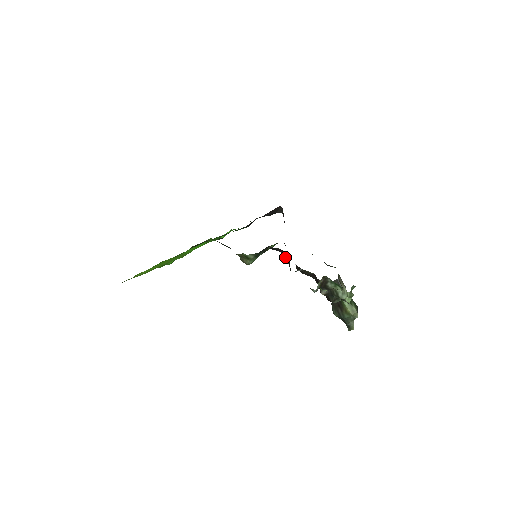
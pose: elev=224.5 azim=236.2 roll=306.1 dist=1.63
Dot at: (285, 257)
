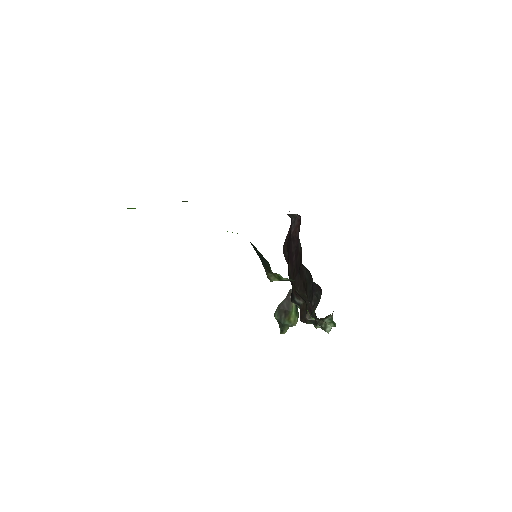
Dot at: (313, 290)
